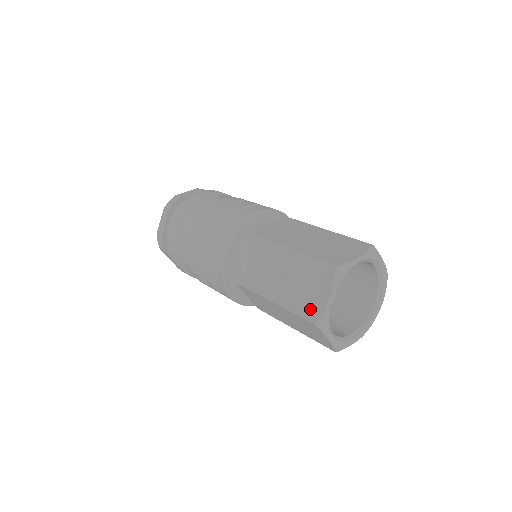
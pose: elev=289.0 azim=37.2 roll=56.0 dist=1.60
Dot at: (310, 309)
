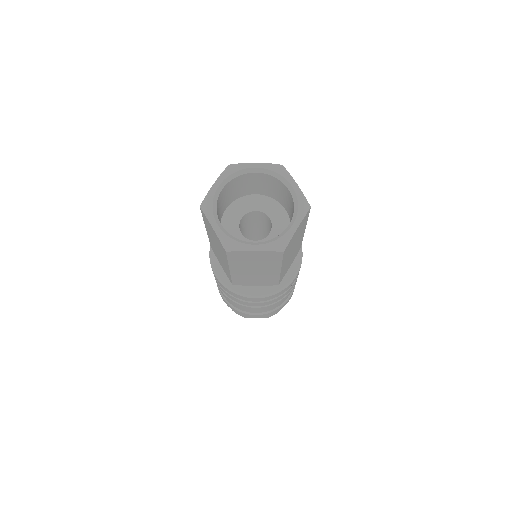
Dot at: (221, 247)
